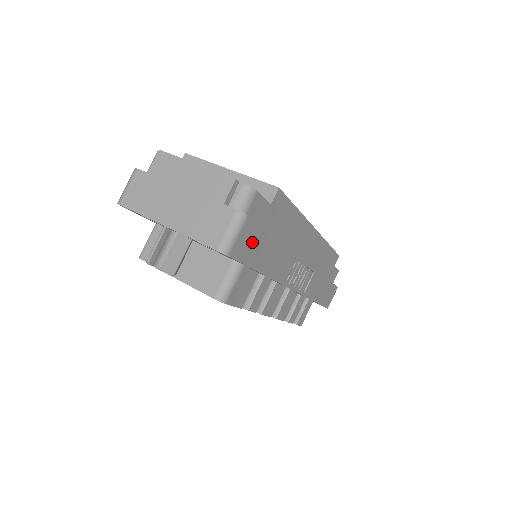
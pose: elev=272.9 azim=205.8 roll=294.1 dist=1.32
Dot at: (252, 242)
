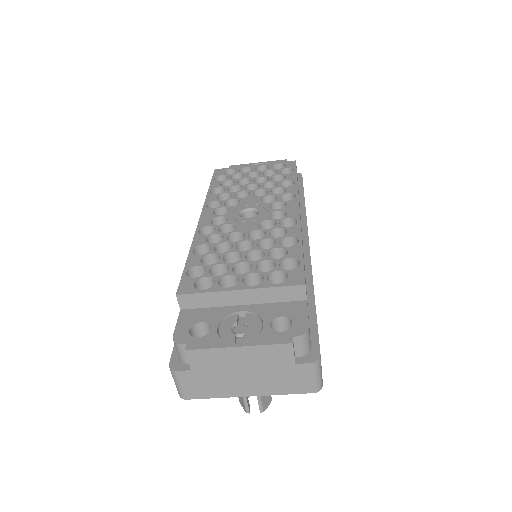
Dot at: occluded
